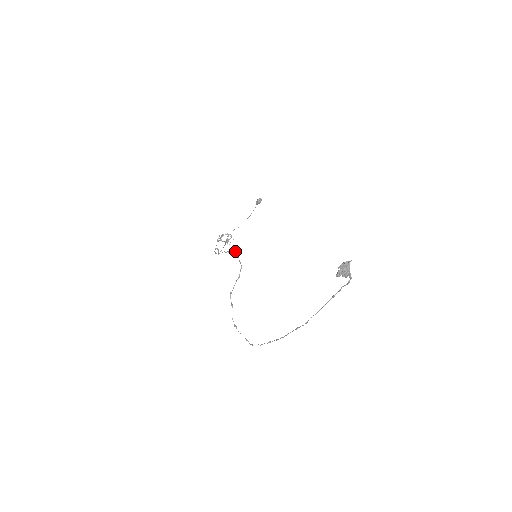
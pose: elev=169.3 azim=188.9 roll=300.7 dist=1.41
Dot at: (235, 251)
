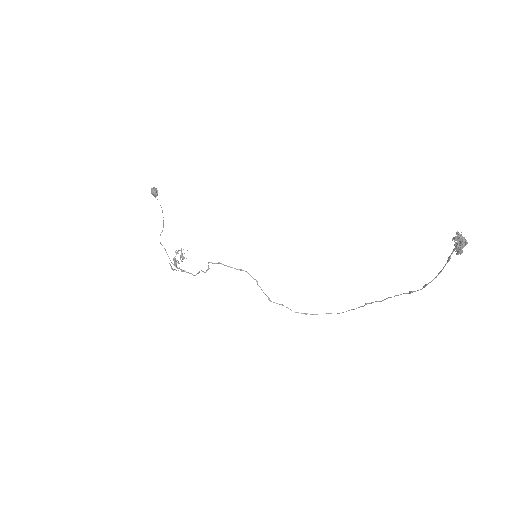
Dot at: occluded
